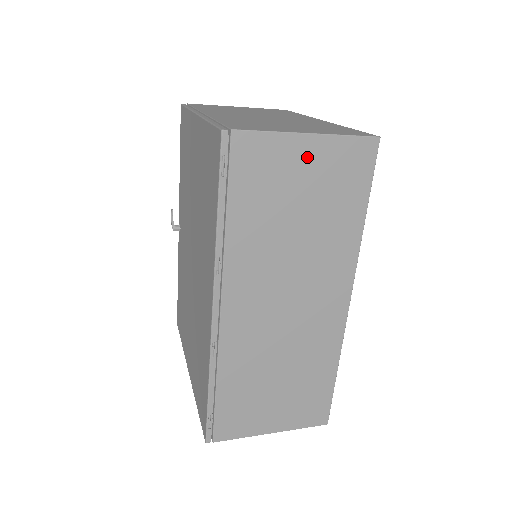
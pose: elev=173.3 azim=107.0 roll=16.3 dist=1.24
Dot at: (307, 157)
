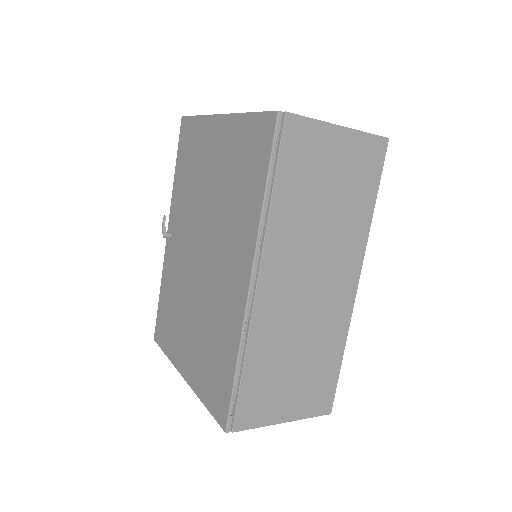
Dot at: (338, 146)
